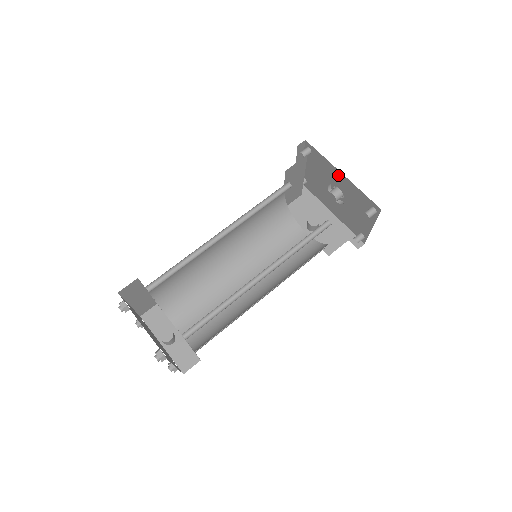
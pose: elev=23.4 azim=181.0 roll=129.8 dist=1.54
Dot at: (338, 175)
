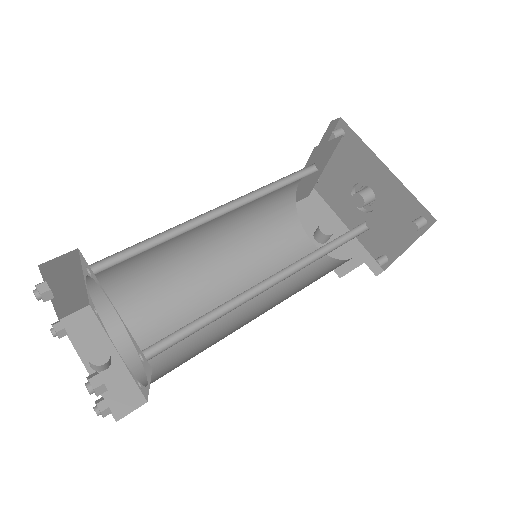
Dot at: (378, 169)
